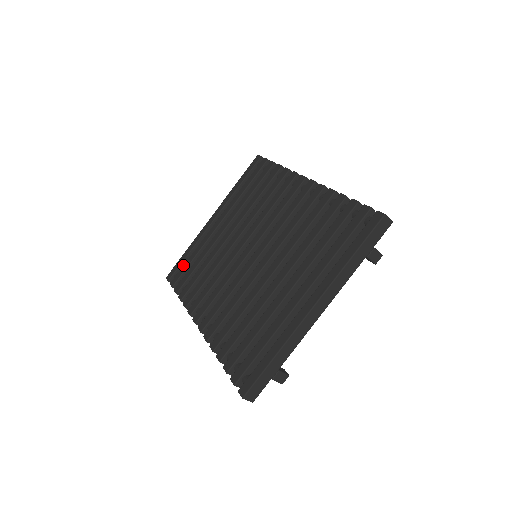
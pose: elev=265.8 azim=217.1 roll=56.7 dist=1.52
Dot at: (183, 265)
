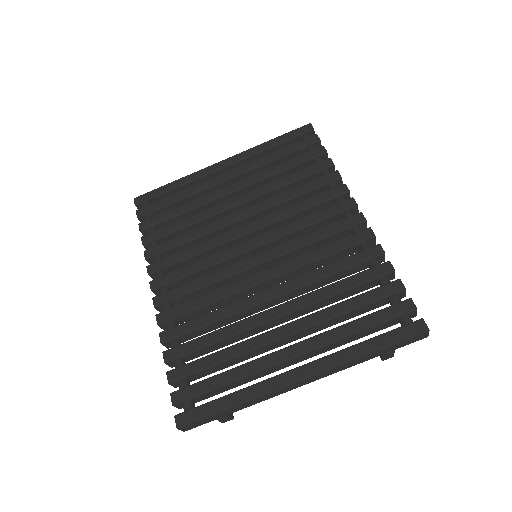
Dot at: (162, 199)
